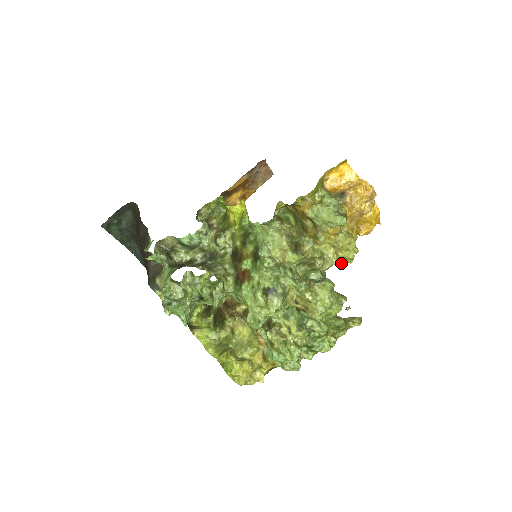
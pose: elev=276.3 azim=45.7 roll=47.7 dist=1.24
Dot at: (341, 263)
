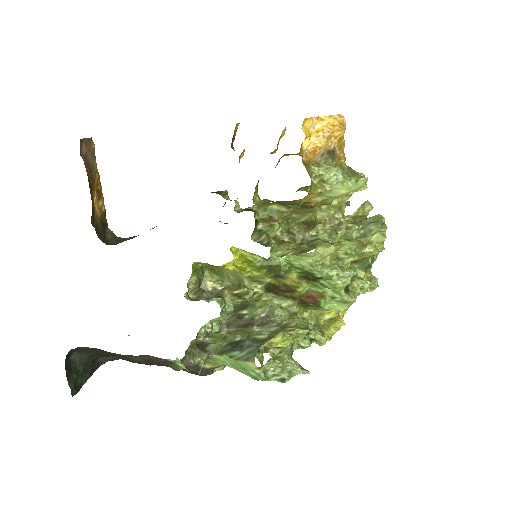
Dot at: (351, 195)
